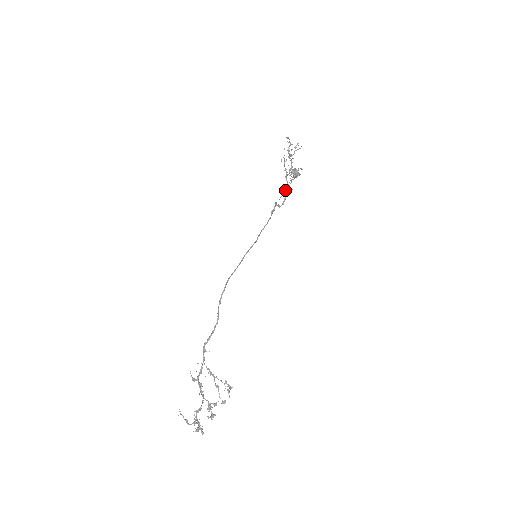
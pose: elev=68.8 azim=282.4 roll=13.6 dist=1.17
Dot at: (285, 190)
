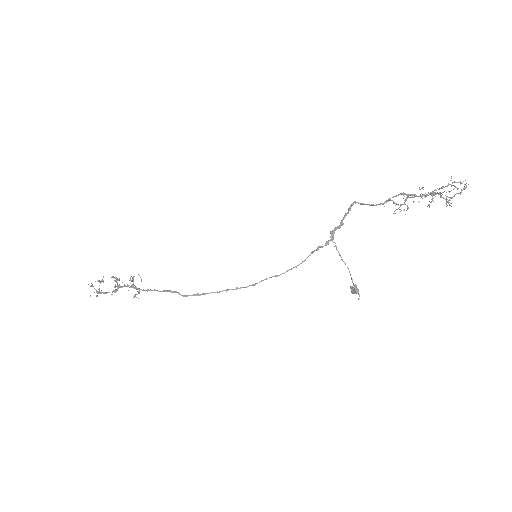
Dot at: occluded
